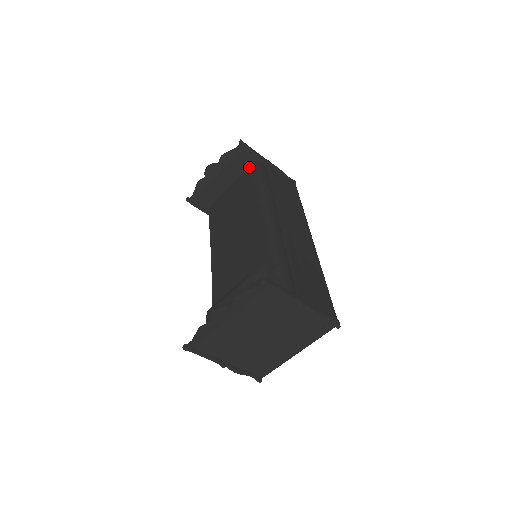
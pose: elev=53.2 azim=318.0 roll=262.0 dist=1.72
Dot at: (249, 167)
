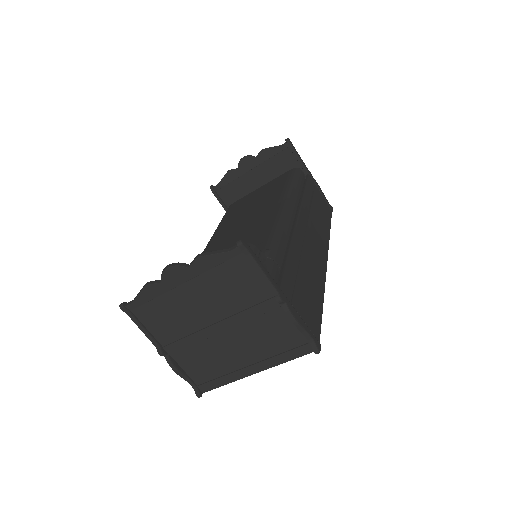
Dot at: (287, 171)
